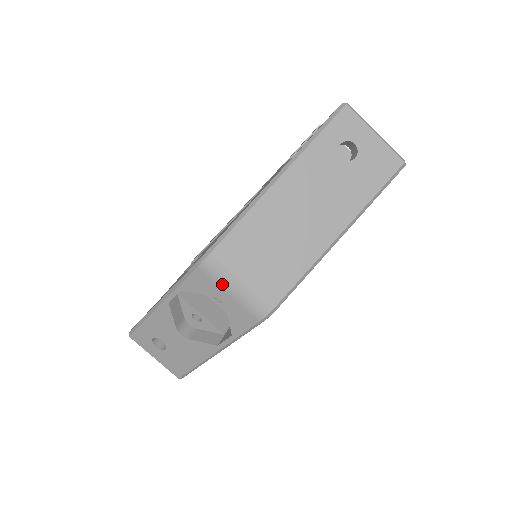
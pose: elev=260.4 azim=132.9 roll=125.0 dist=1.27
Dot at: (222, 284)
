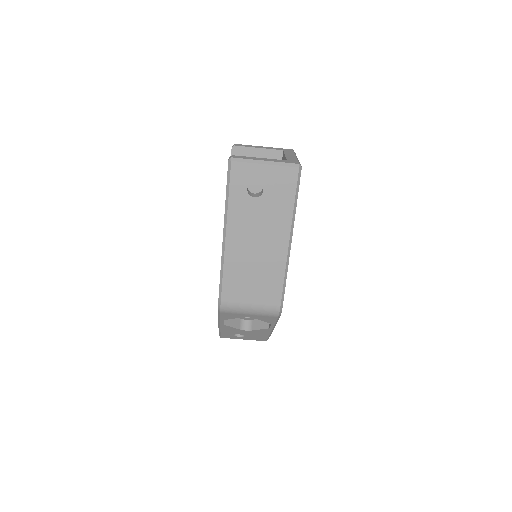
Dot at: (241, 313)
